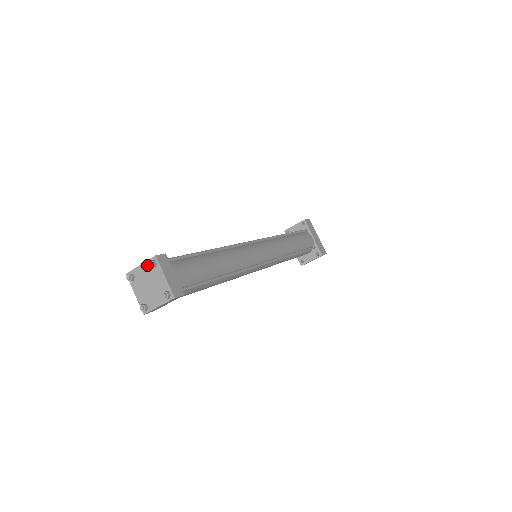
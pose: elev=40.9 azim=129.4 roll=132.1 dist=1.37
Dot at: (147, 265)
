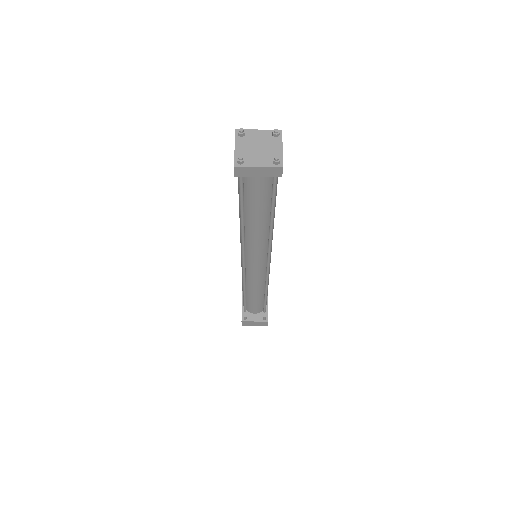
Dot at: (267, 132)
